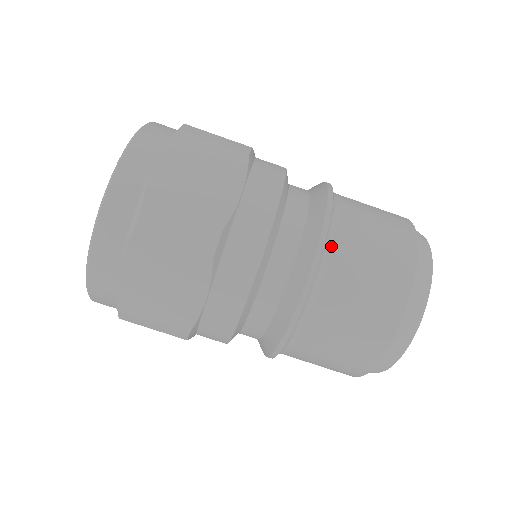
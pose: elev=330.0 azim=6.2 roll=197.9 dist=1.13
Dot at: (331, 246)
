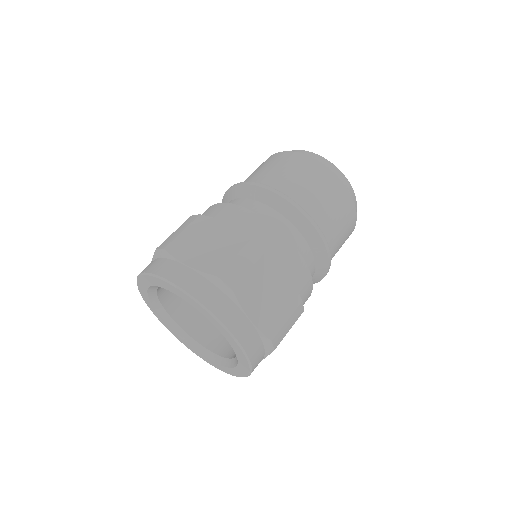
Dot at: (325, 238)
